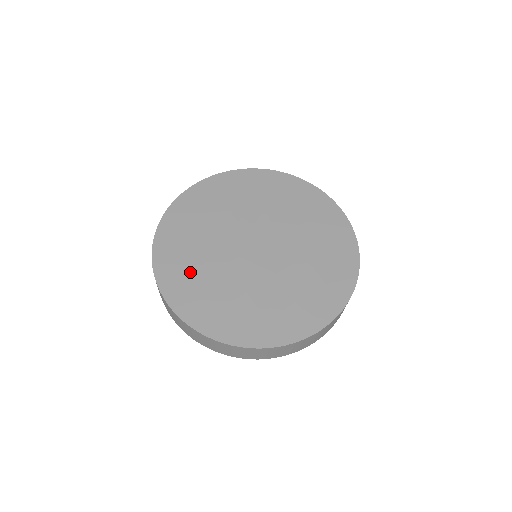
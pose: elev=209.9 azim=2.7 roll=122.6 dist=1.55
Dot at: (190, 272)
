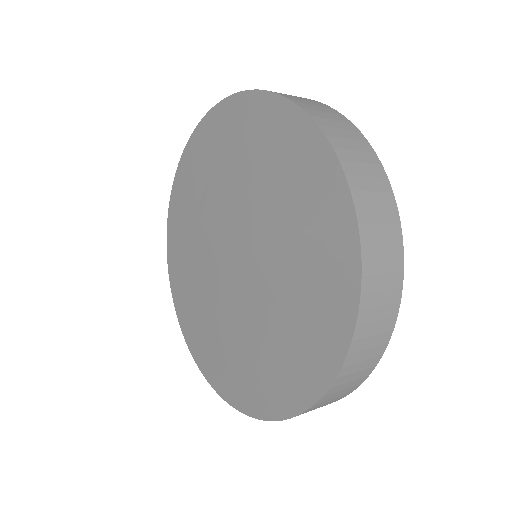
Dot at: (185, 266)
